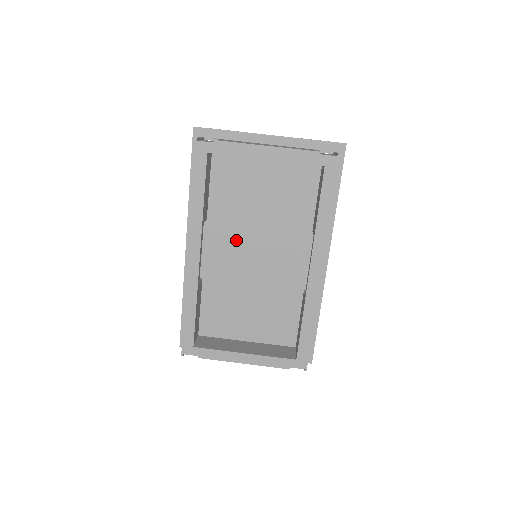
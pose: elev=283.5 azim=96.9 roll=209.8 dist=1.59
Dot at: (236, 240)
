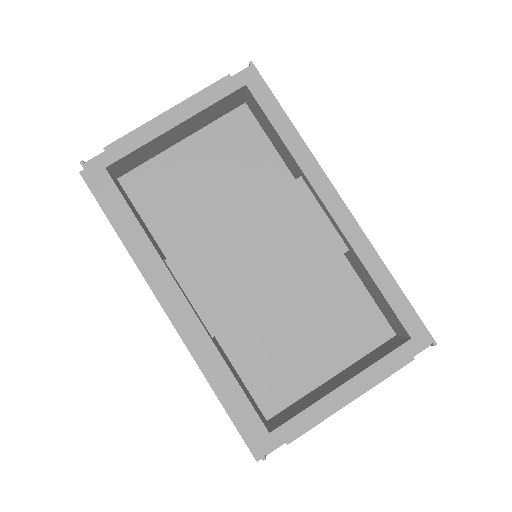
Dot at: (219, 257)
